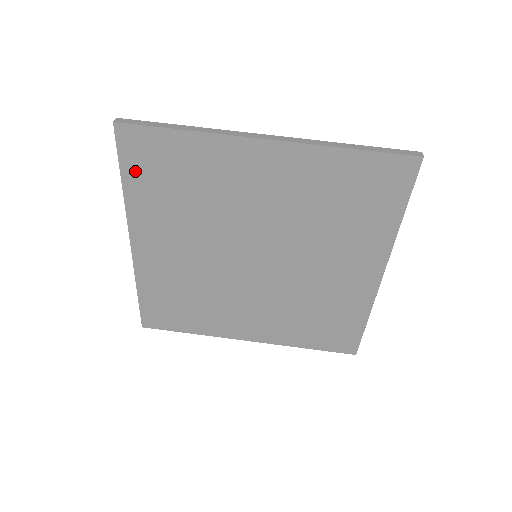
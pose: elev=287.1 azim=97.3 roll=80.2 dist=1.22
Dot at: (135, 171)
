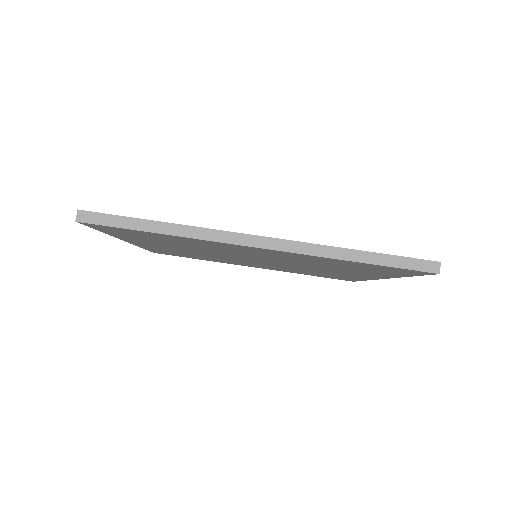
Dot at: (115, 232)
